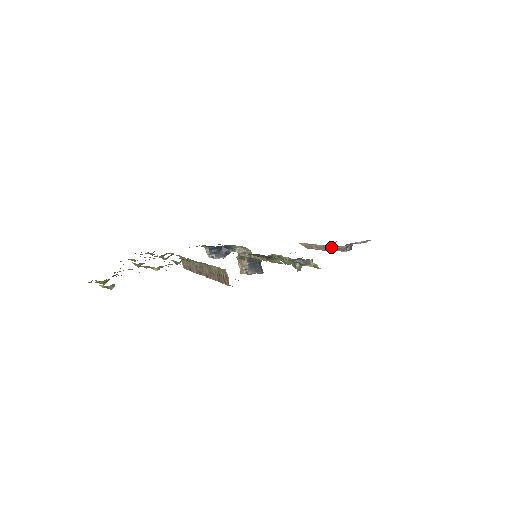
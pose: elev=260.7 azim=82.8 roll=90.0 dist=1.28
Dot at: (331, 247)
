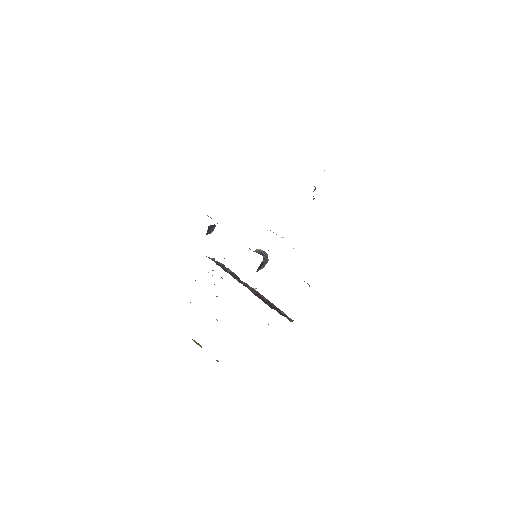
Dot at: occluded
